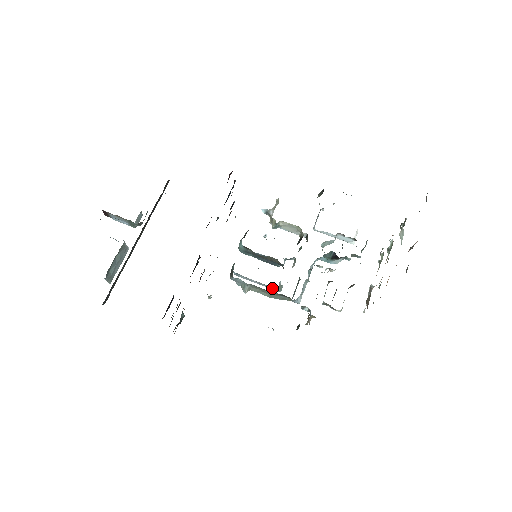
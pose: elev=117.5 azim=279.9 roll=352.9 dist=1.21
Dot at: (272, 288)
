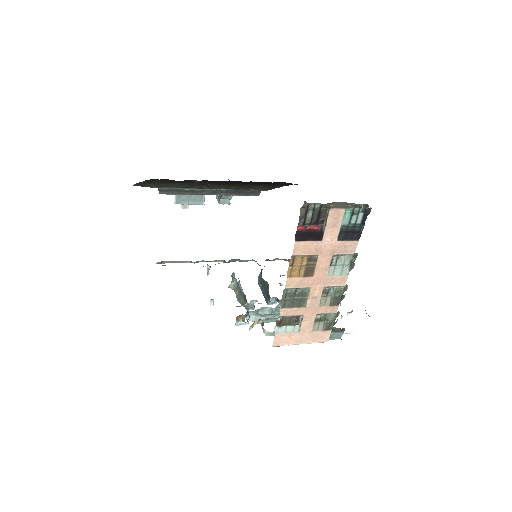
Dot at: occluded
